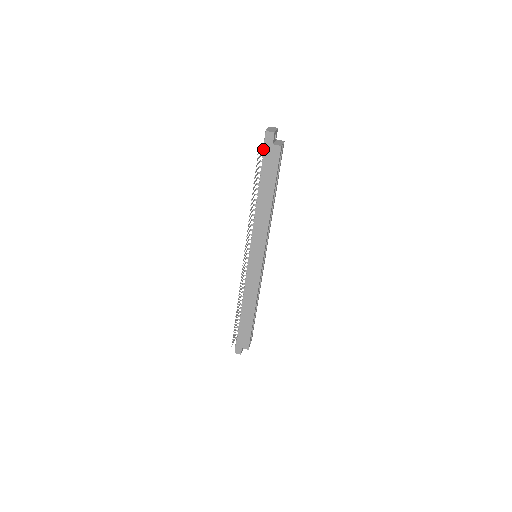
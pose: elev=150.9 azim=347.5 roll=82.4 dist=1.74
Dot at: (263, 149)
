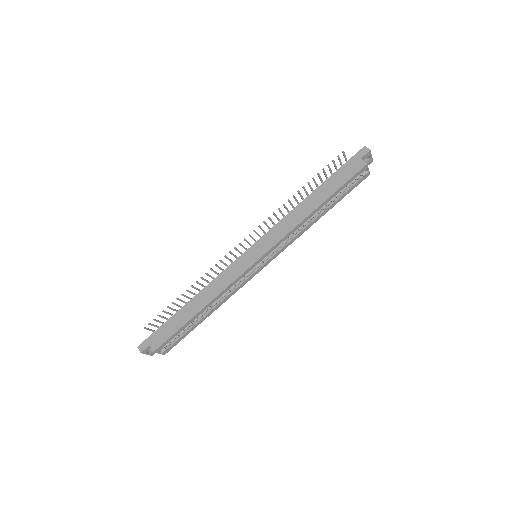
Dot at: occluded
